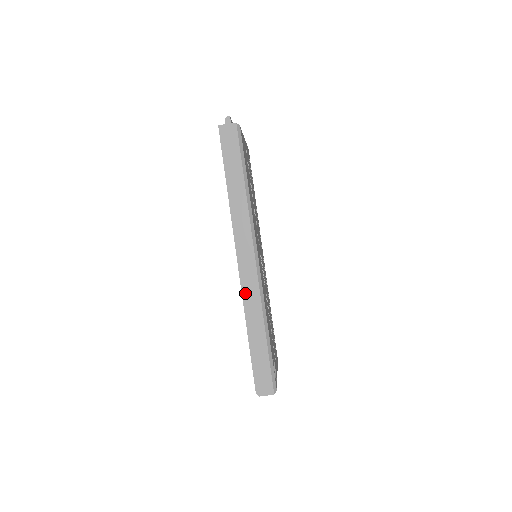
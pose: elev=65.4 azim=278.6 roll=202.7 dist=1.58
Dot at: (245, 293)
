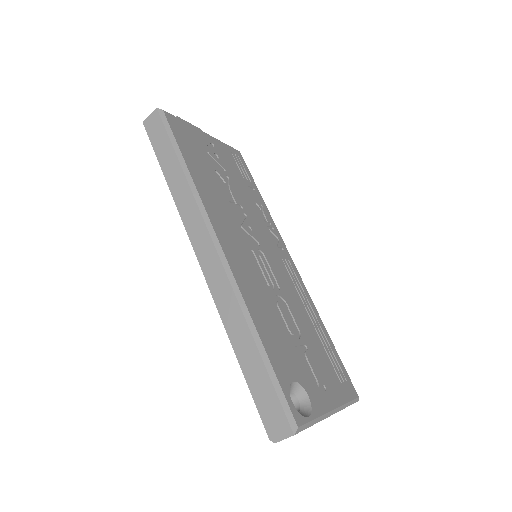
Dot at: (216, 296)
